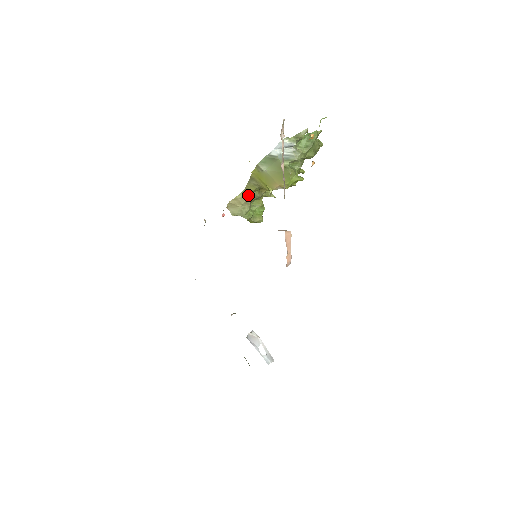
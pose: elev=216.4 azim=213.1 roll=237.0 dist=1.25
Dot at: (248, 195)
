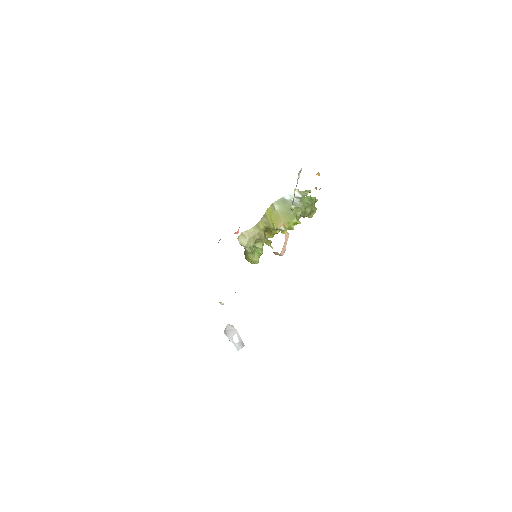
Dot at: (257, 232)
